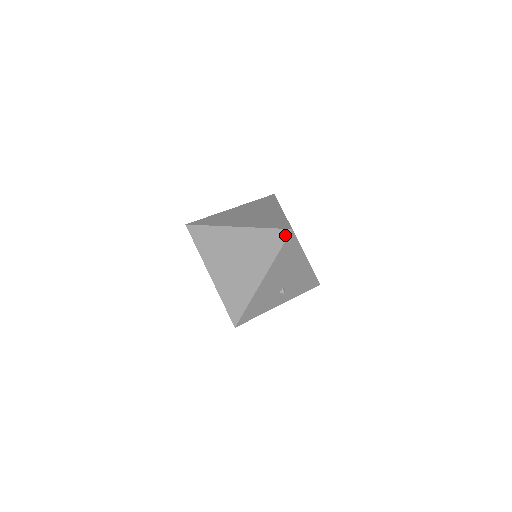
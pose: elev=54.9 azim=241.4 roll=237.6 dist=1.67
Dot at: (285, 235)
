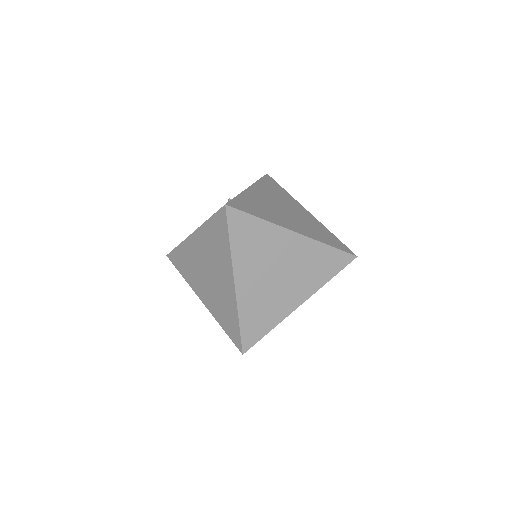
Dot at: (348, 261)
